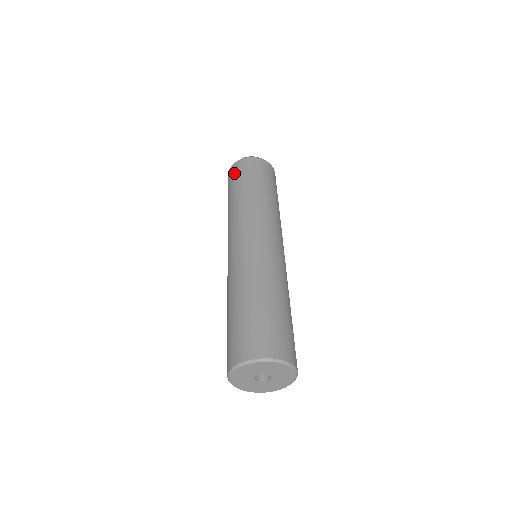
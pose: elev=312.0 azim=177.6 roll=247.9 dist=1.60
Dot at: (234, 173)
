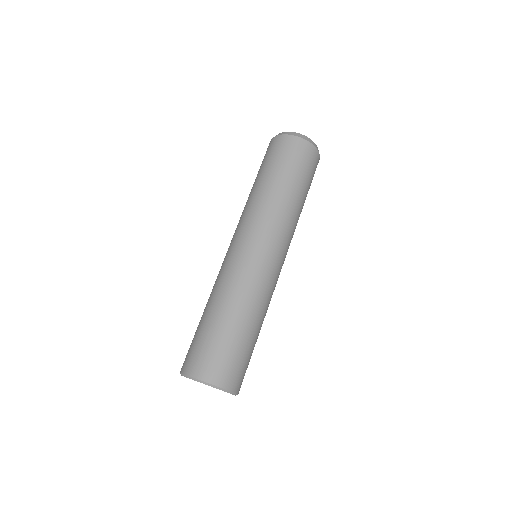
Dot at: (279, 149)
